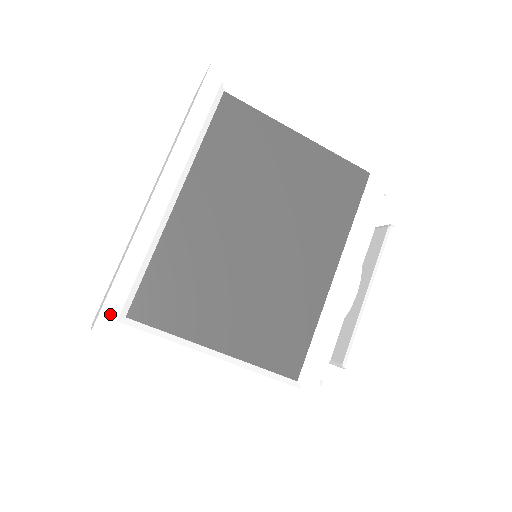
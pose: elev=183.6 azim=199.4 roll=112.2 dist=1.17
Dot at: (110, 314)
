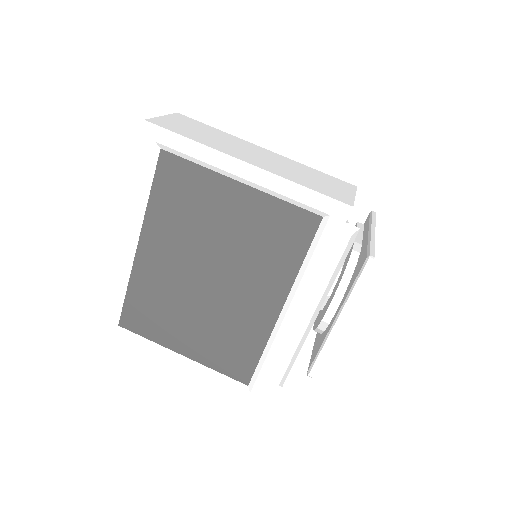
Dot at: (107, 324)
